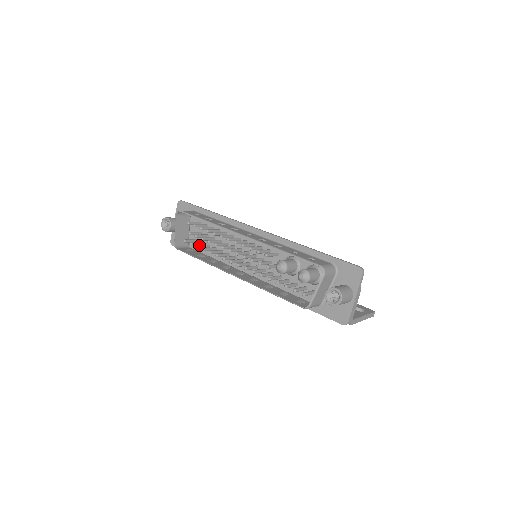
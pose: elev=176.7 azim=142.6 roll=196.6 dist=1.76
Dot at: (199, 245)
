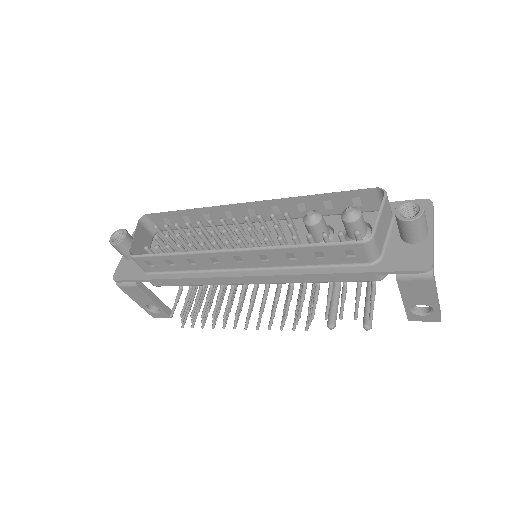
Dot at: (170, 246)
